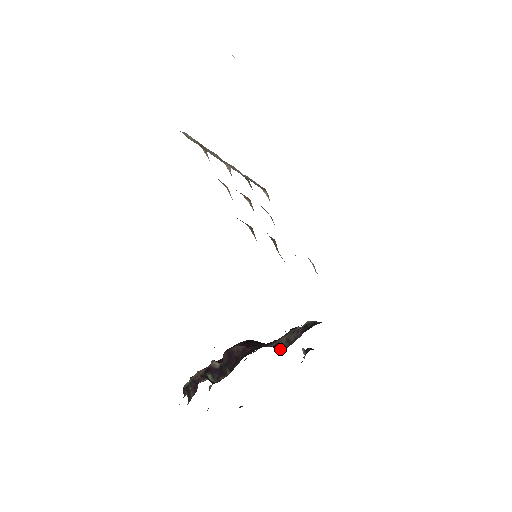
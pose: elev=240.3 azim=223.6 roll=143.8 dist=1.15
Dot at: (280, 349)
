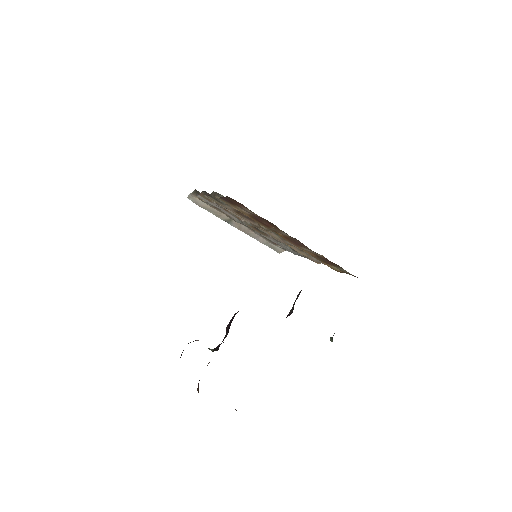
Dot at: (287, 316)
